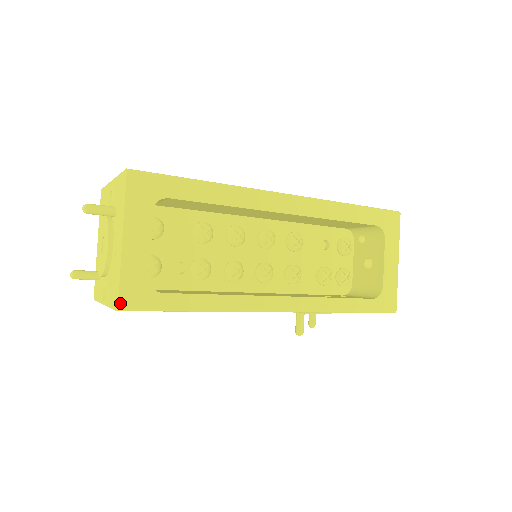
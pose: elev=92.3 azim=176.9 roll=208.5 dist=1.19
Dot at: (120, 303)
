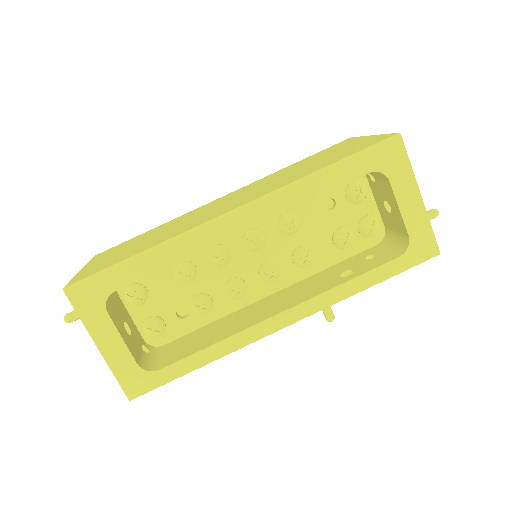
Dot at: (128, 395)
